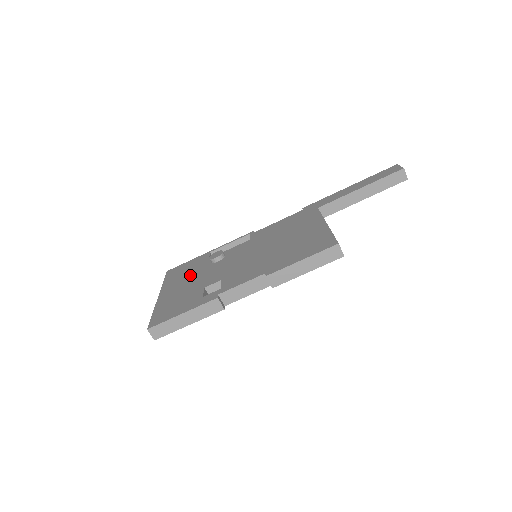
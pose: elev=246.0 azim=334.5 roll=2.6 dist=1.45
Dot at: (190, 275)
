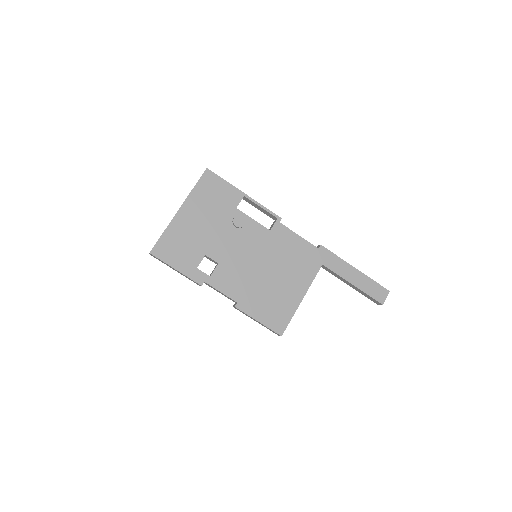
Dot at: (212, 214)
